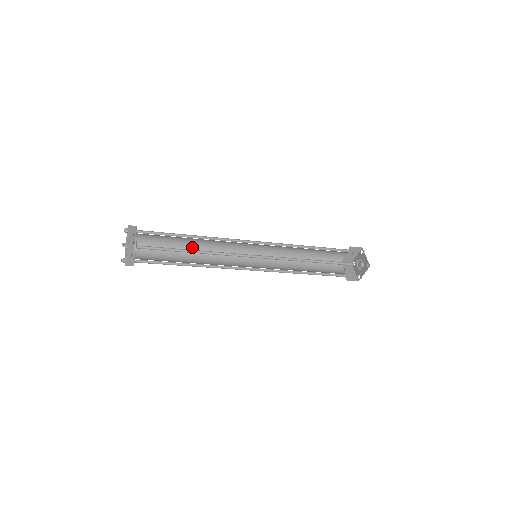
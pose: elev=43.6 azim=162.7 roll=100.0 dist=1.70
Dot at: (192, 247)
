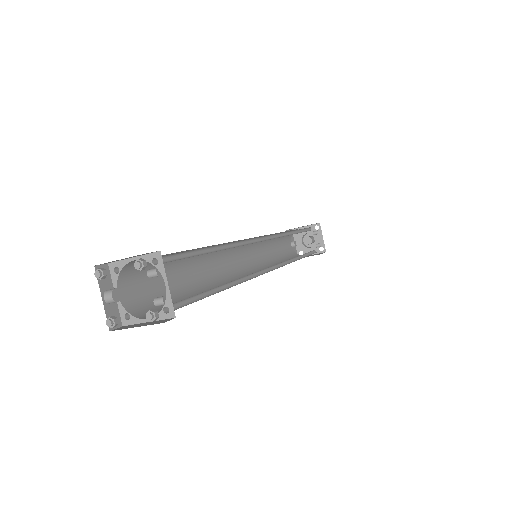
Dot at: occluded
